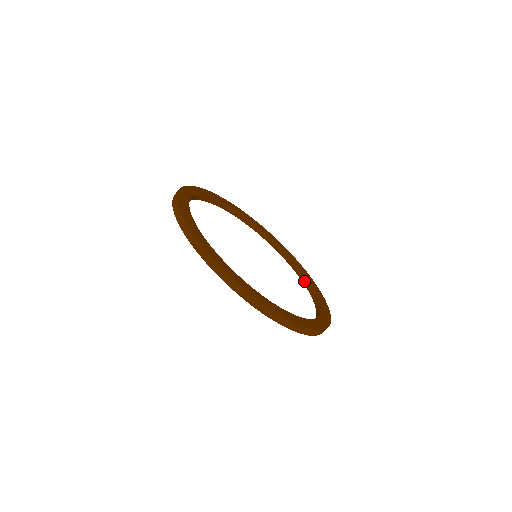
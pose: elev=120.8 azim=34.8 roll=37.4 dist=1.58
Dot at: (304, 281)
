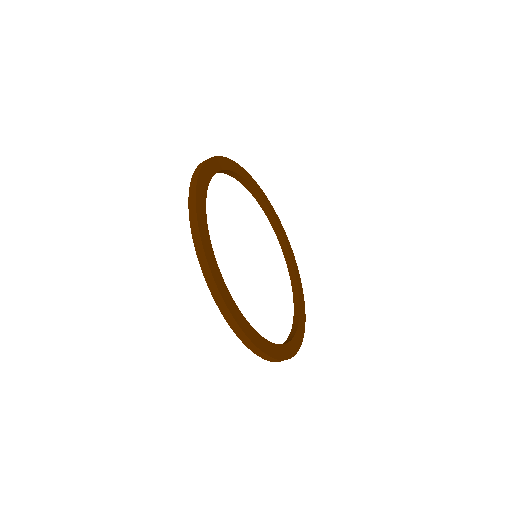
Dot at: (284, 250)
